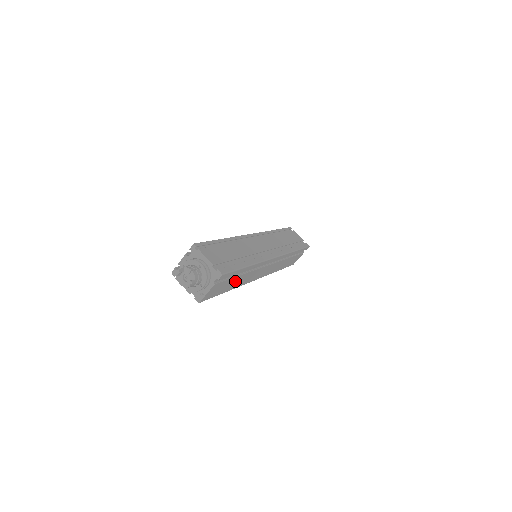
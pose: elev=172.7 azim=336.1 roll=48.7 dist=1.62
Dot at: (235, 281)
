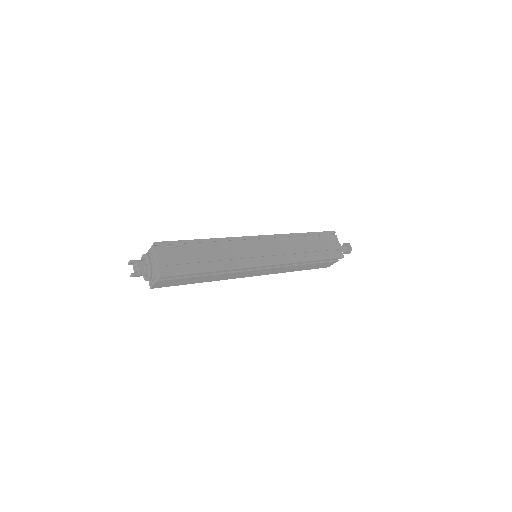
Dot at: (200, 278)
